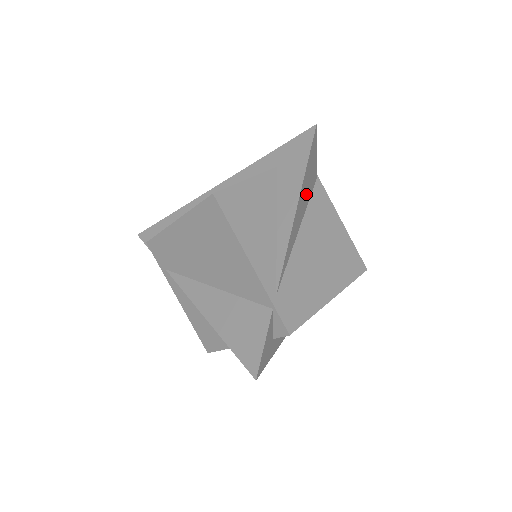
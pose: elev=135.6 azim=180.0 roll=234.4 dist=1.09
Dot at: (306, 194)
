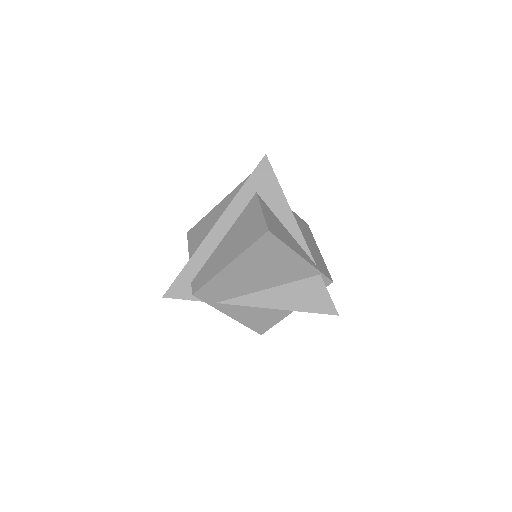
Dot at: occluded
